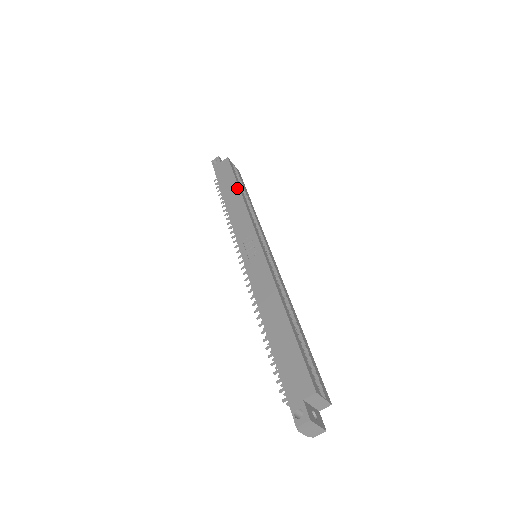
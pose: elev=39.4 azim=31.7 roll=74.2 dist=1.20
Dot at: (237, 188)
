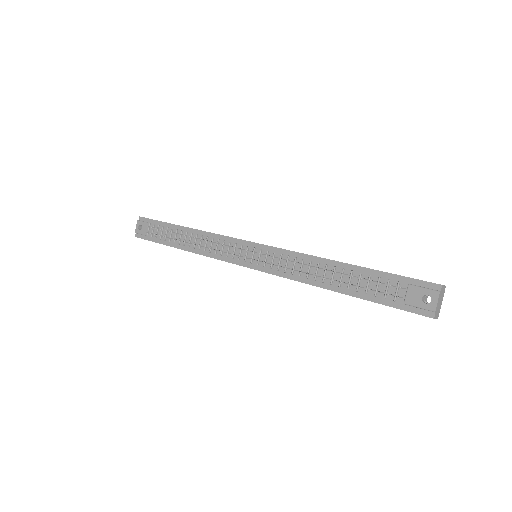
Dot at: occluded
